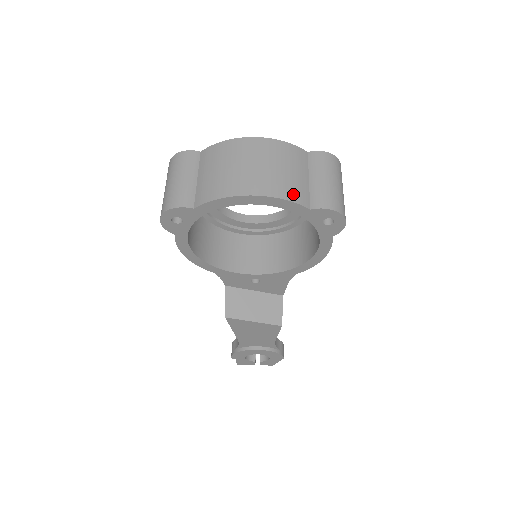
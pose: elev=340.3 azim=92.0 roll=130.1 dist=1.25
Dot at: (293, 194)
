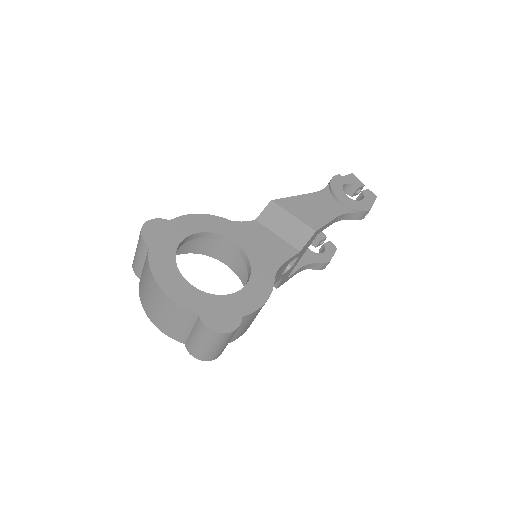
Dot at: (172, 334)
